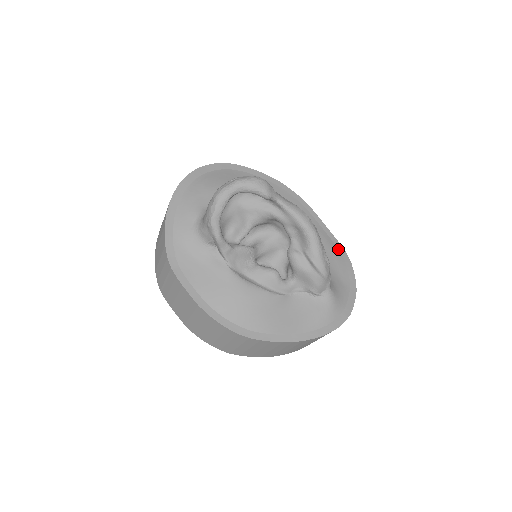
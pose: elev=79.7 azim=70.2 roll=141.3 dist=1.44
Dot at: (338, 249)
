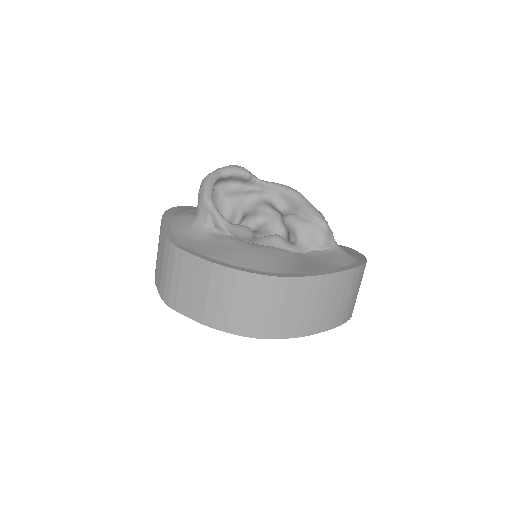
Dot at: occluded
